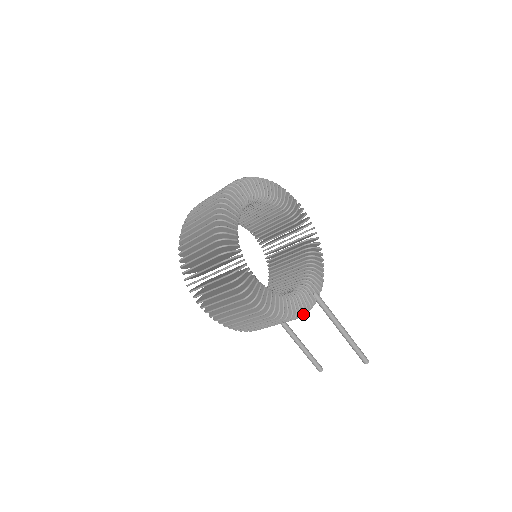
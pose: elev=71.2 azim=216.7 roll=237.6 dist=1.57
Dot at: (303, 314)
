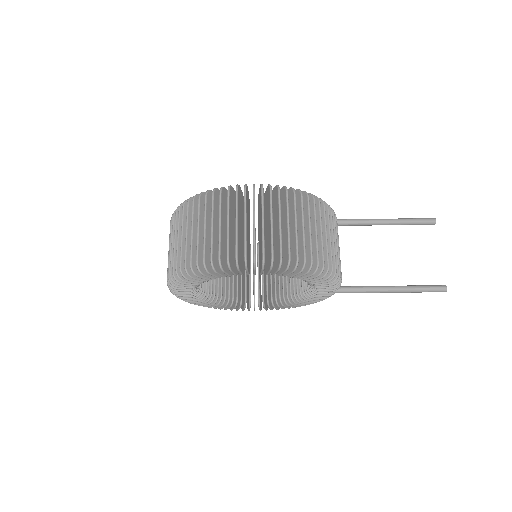
Dot at: occluded
